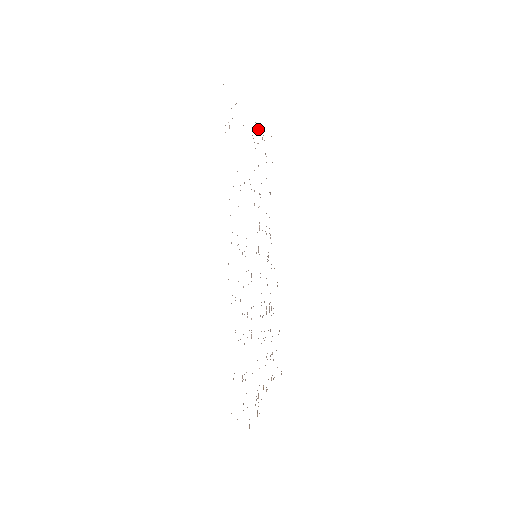
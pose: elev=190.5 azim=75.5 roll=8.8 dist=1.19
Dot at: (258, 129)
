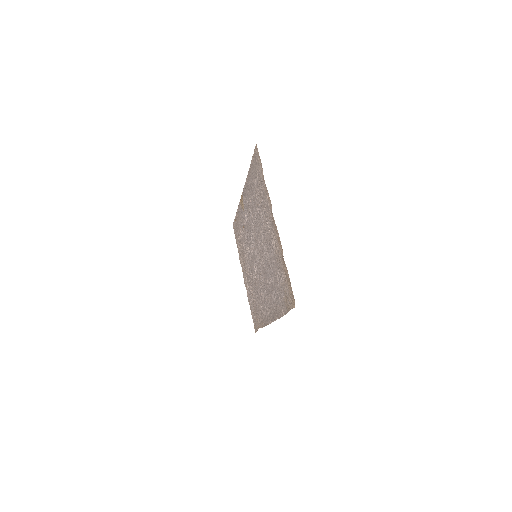
Dot at: (267, 201)
